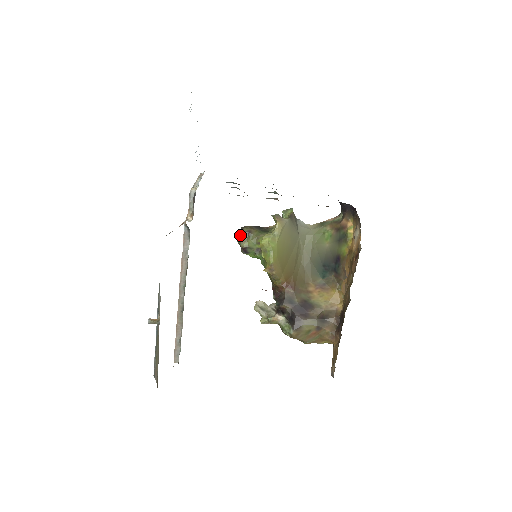
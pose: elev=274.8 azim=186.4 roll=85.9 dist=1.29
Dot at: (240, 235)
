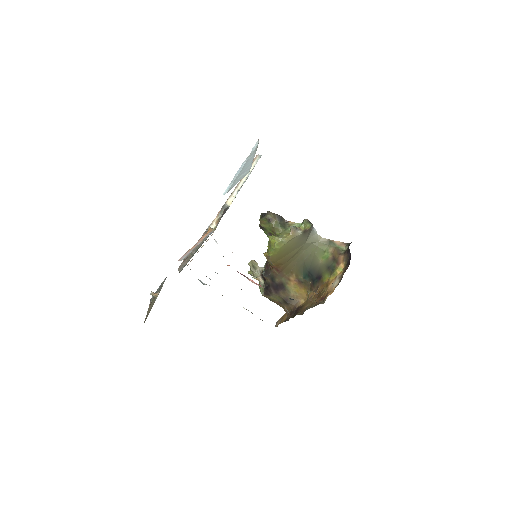
Dot at: (263, 218)
